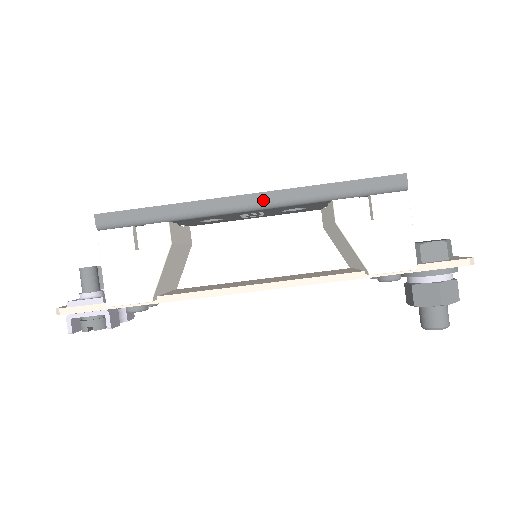
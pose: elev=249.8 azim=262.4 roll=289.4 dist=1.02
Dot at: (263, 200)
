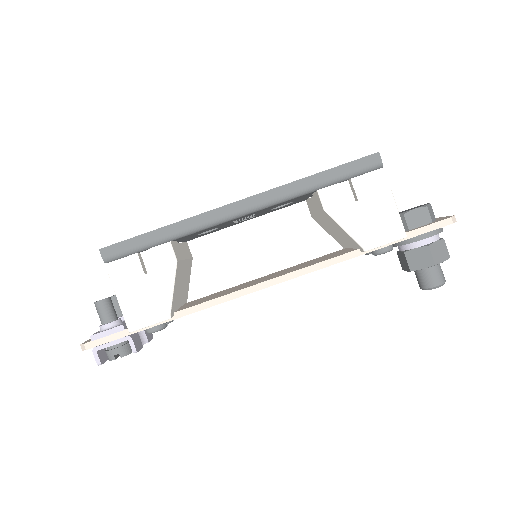
Dot at: (253, 203)
